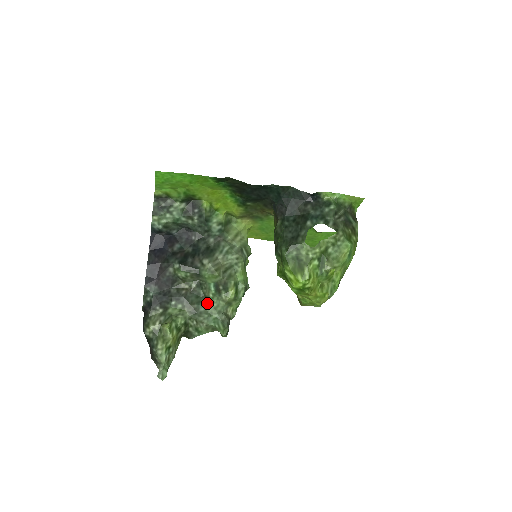
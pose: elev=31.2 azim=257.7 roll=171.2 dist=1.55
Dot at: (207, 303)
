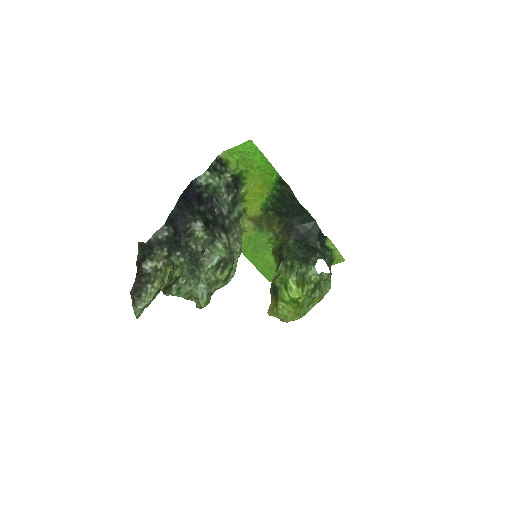
Dot at: (203, 271)
